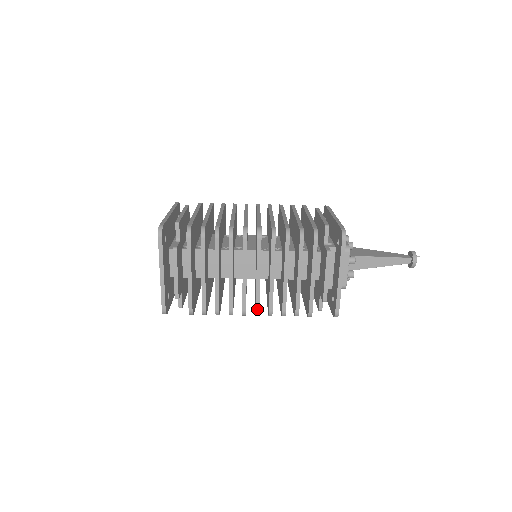
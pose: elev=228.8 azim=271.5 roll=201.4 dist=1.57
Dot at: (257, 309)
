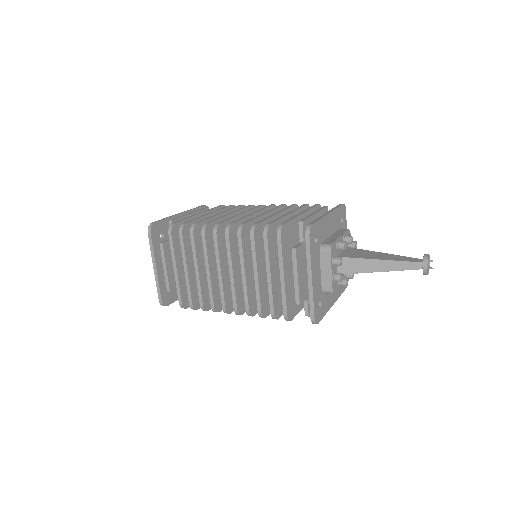
Dot at: (235, 307)
